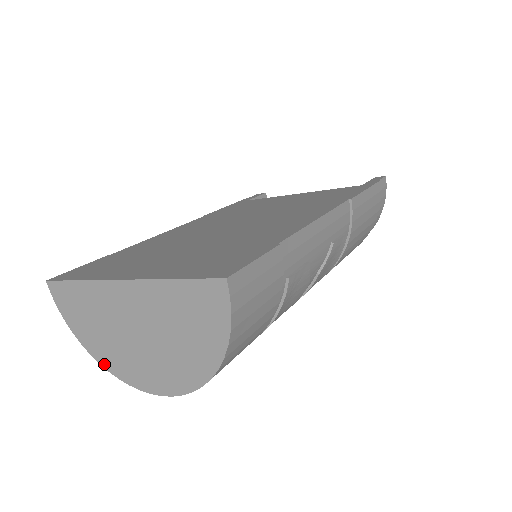
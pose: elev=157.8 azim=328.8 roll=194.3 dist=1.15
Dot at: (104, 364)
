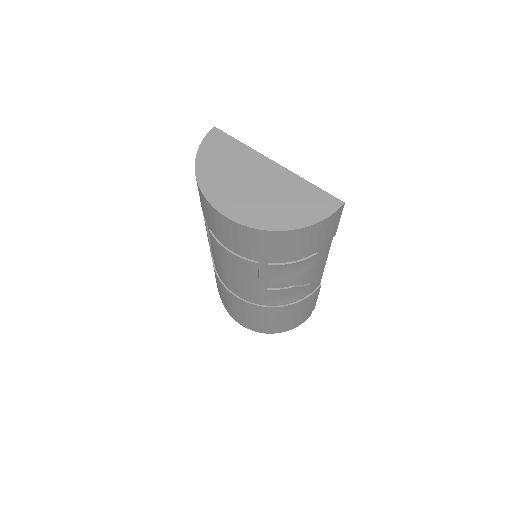
Dot at: (200, 180)
